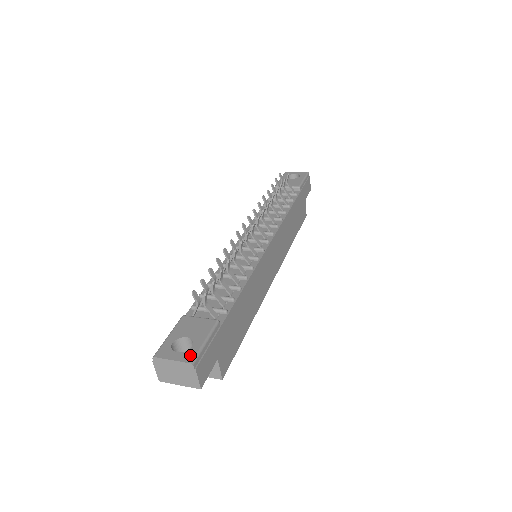
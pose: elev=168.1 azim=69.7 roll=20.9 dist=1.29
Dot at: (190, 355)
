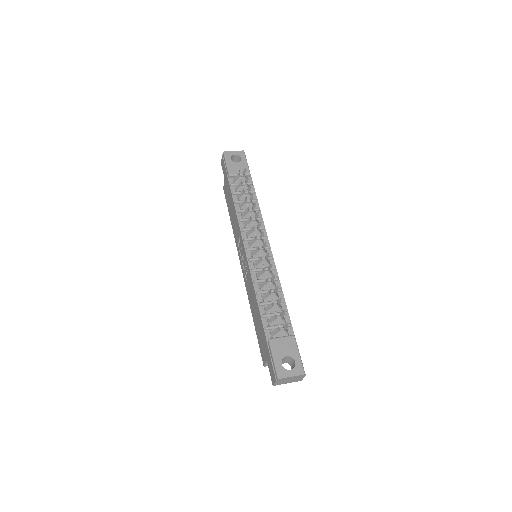
Dot at: (300, 369)
